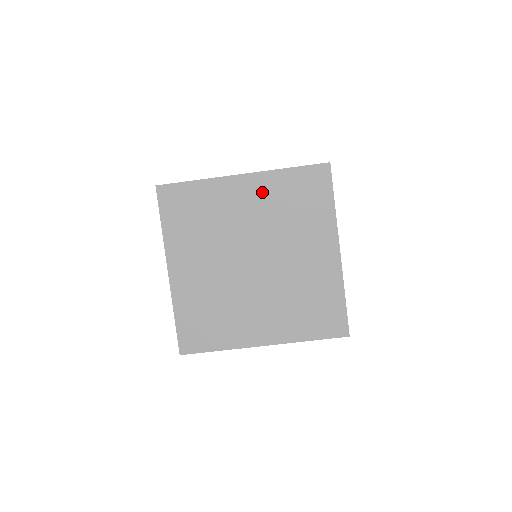
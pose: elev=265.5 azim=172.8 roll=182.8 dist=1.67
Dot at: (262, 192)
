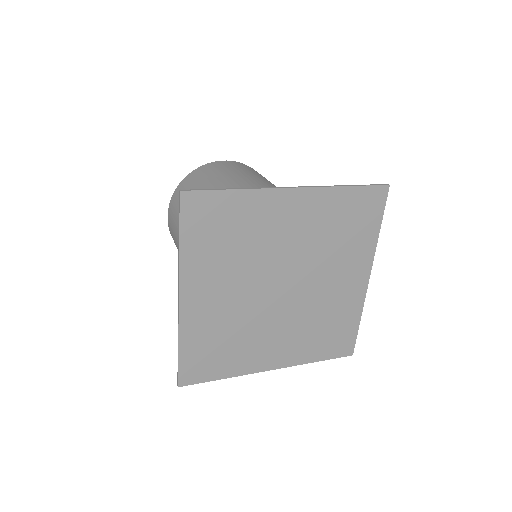
Dot at: (311, 212)
